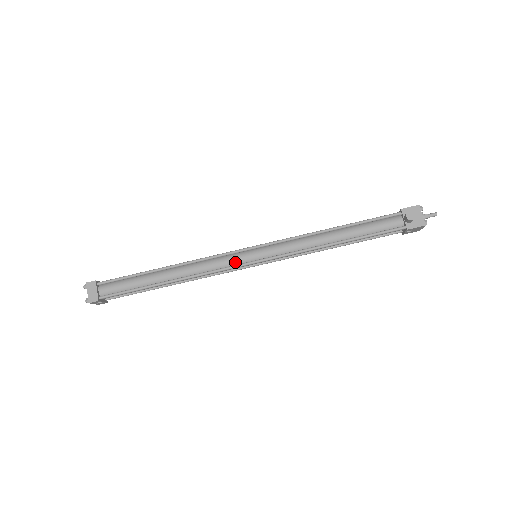
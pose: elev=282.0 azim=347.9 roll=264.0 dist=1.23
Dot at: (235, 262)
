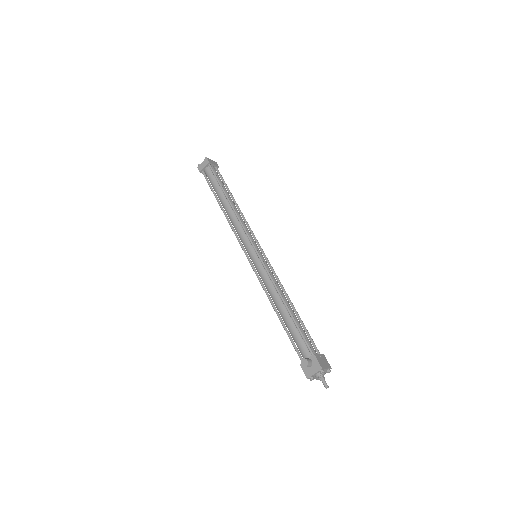
Dot at: (244, 244)
